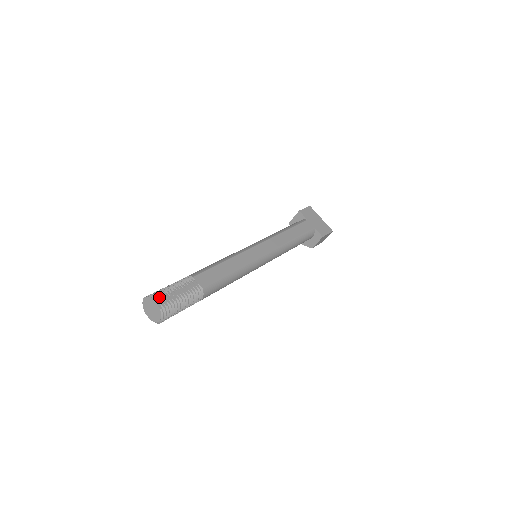
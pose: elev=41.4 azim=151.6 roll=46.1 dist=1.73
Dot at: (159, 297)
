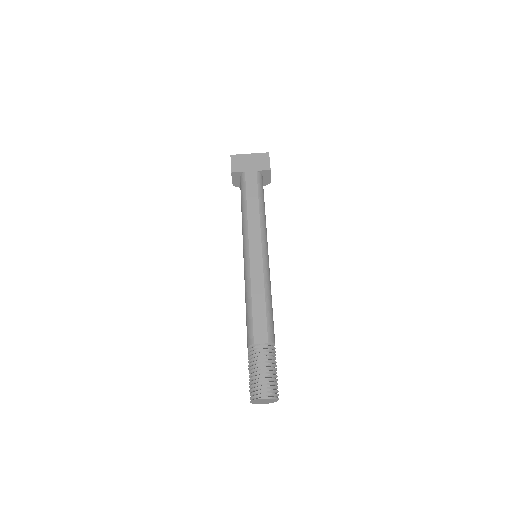
Dot at: (259, 392)
